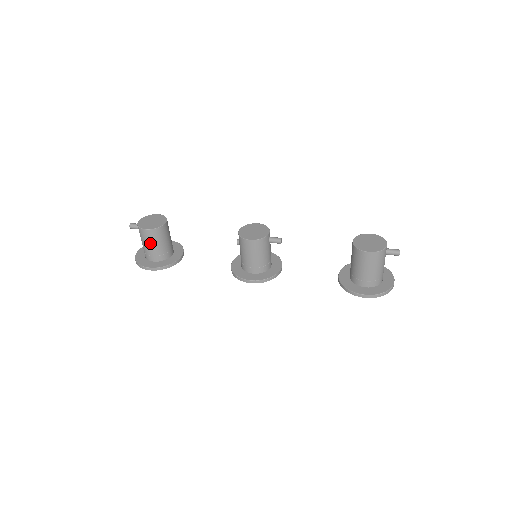
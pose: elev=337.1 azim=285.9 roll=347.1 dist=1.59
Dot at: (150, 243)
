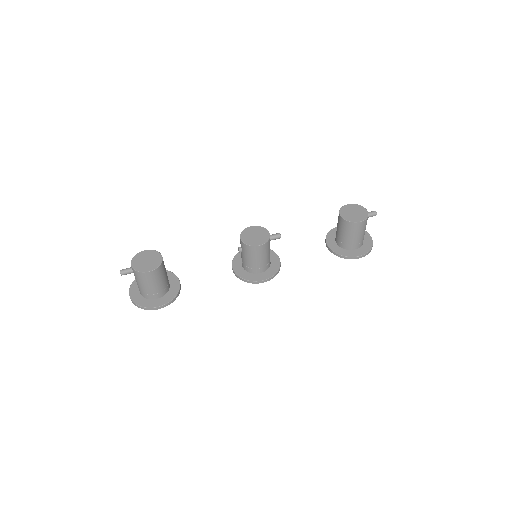
Dot at: (154, 283)
